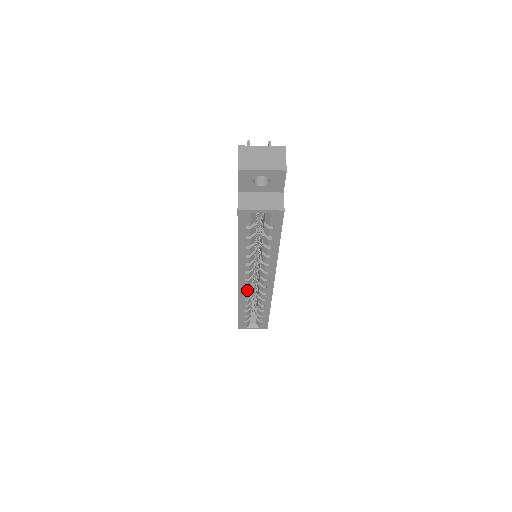
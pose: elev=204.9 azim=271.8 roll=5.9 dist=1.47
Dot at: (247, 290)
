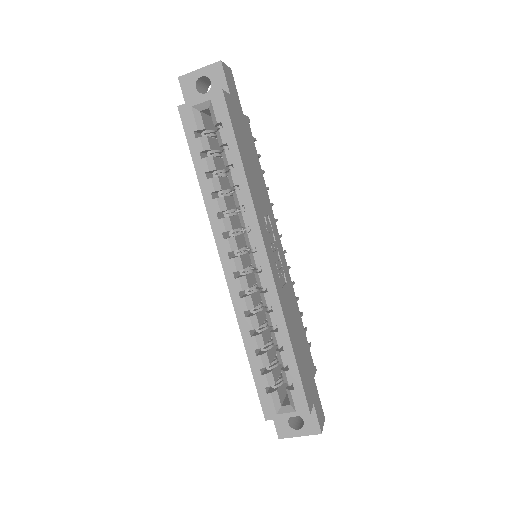
Dot at: (239, 285)
